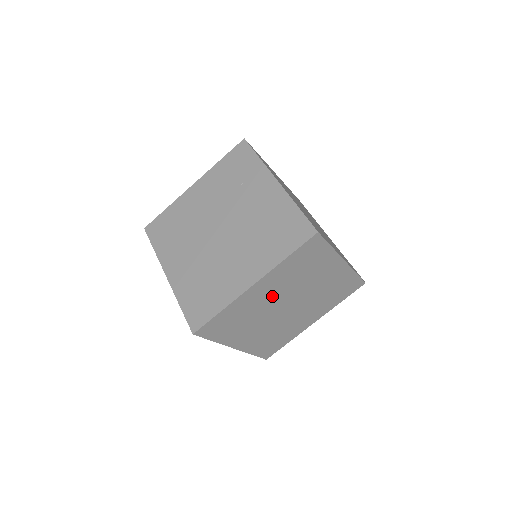
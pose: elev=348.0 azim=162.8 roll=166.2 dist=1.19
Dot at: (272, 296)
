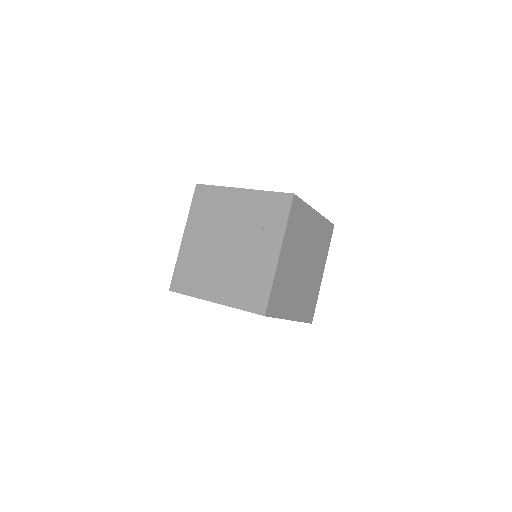
Dot at: occluded
